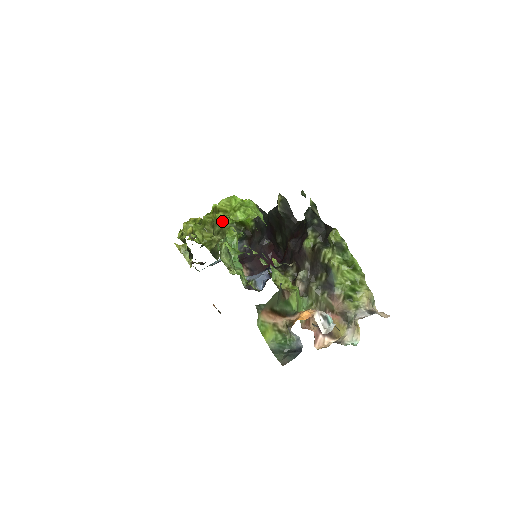
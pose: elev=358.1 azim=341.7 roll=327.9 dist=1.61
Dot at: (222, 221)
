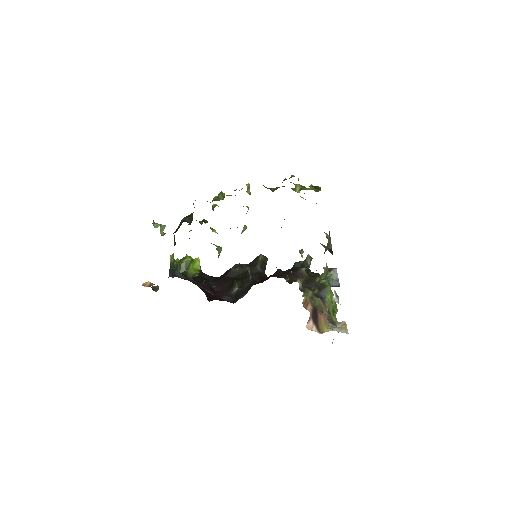
Dot at: occluded
